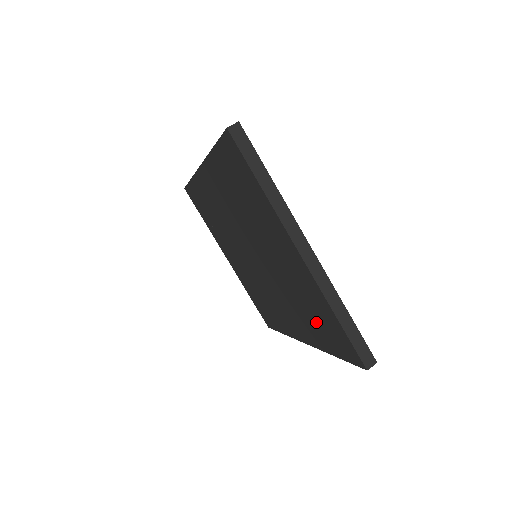
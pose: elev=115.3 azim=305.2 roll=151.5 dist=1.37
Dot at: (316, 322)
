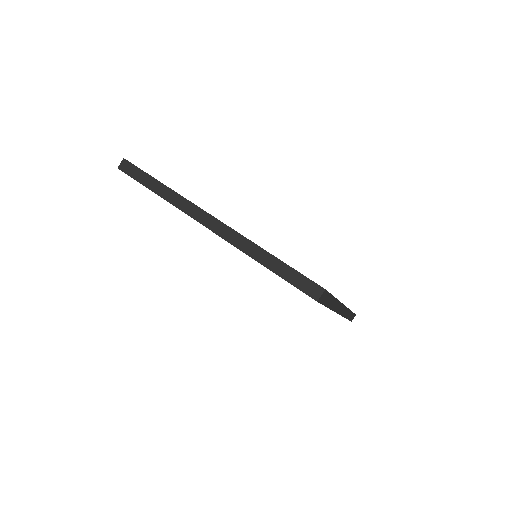
Dot at: occluded
